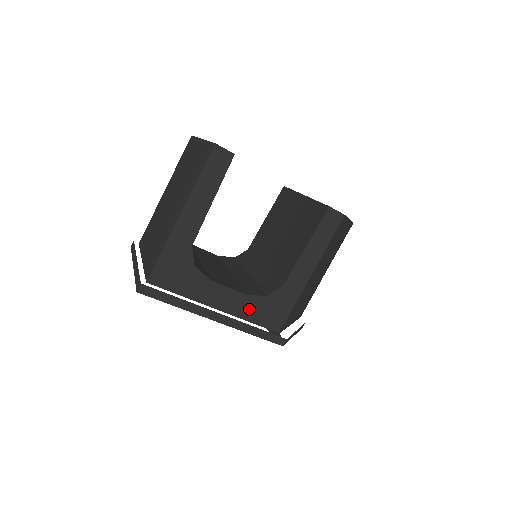
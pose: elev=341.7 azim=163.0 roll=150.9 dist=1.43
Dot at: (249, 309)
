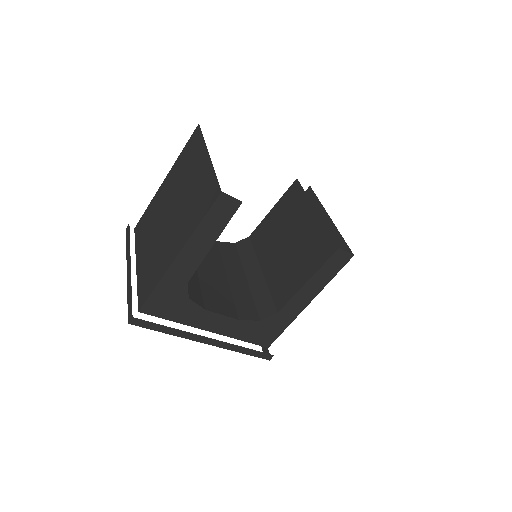
Dot at: (241, 331)
